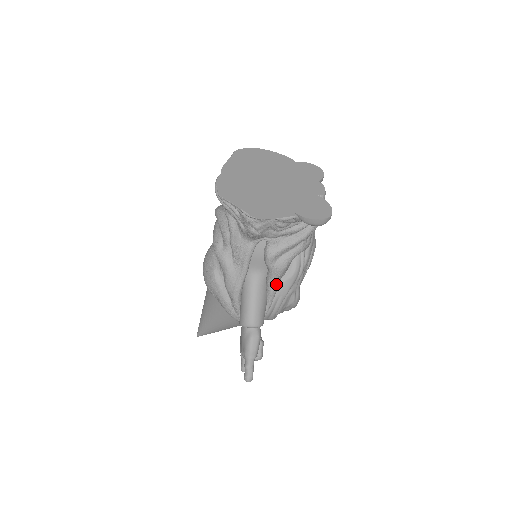
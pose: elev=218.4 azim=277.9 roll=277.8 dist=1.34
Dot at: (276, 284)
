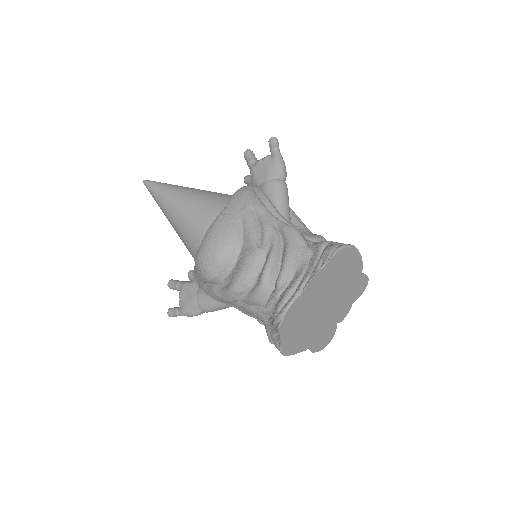
Dot at: occluded
